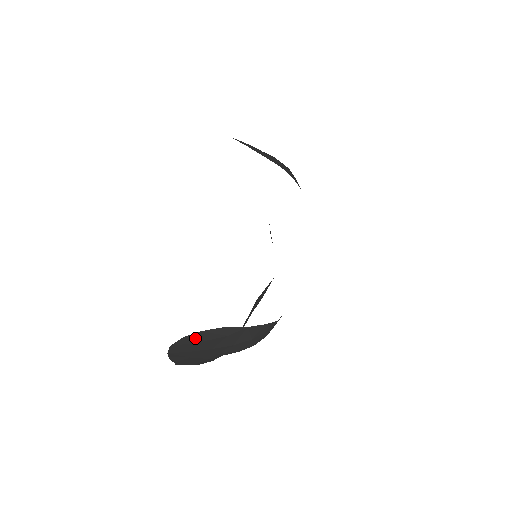
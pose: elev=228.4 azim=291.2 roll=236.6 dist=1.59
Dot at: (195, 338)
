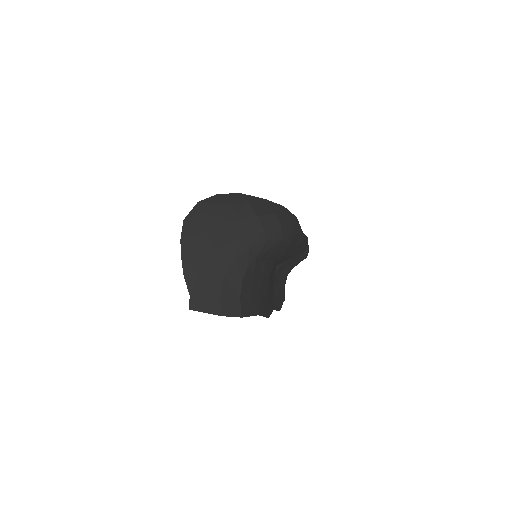
Dot at: (212, 203)
